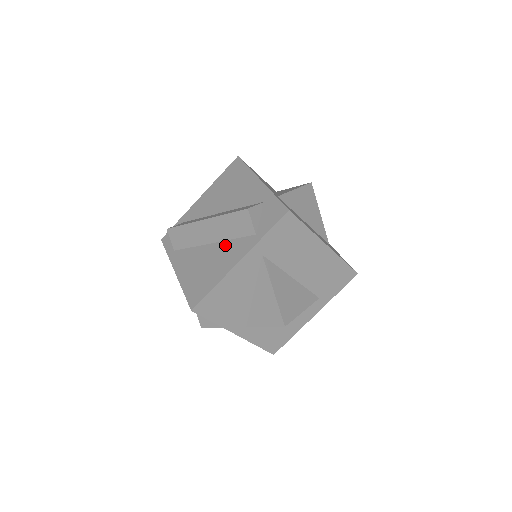
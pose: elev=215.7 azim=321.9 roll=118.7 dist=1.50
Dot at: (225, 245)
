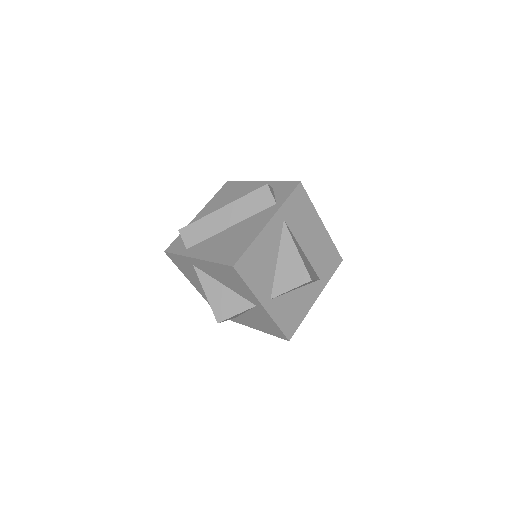
Dot at: (247, 221)
